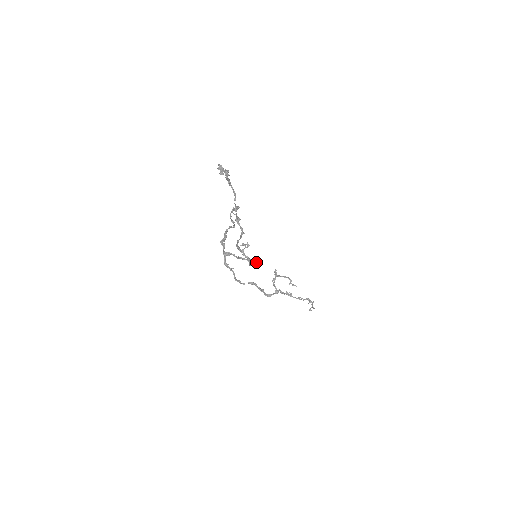
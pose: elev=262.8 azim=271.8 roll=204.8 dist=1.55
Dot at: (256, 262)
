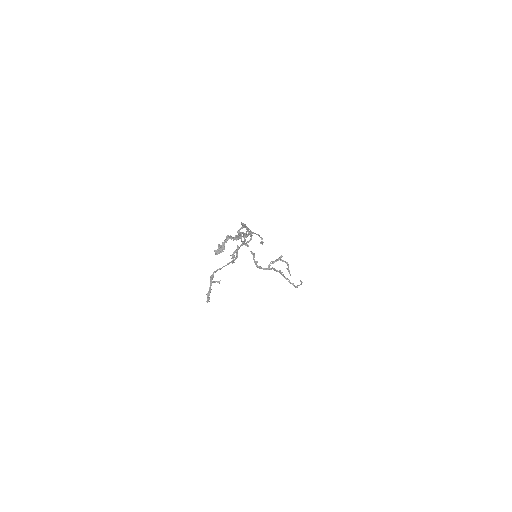
Dot at: (209, 301)
